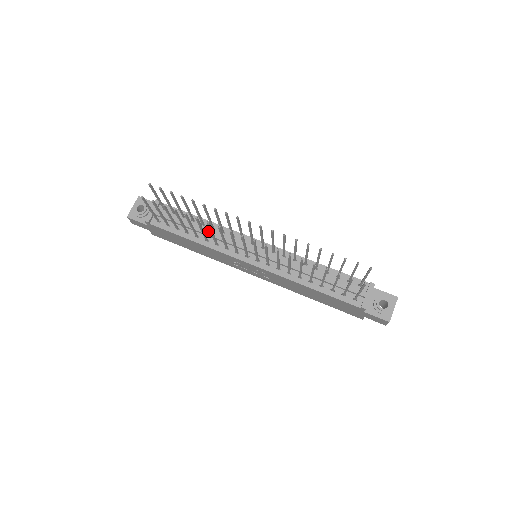
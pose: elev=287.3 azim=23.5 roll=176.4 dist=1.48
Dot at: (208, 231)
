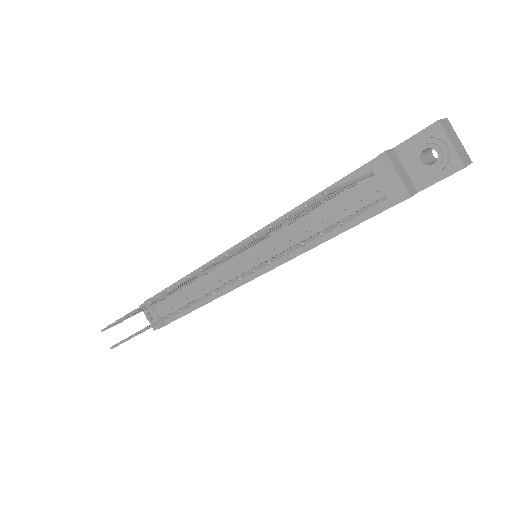
Dot at: (196, 287)
